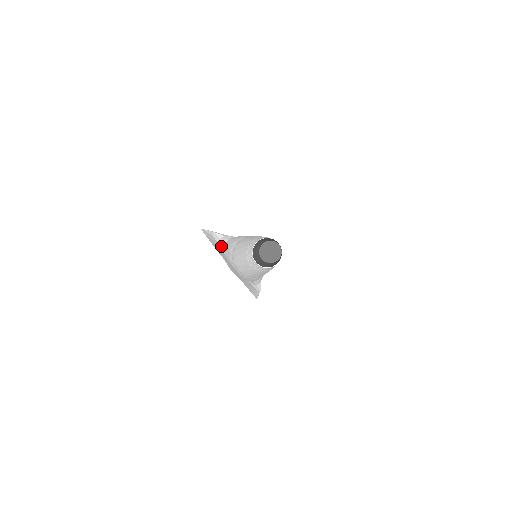
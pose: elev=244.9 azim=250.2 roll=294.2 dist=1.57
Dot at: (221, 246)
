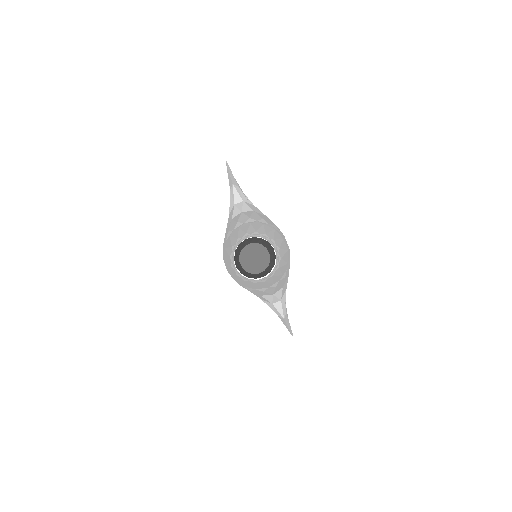
Dot at: (229, 217)
